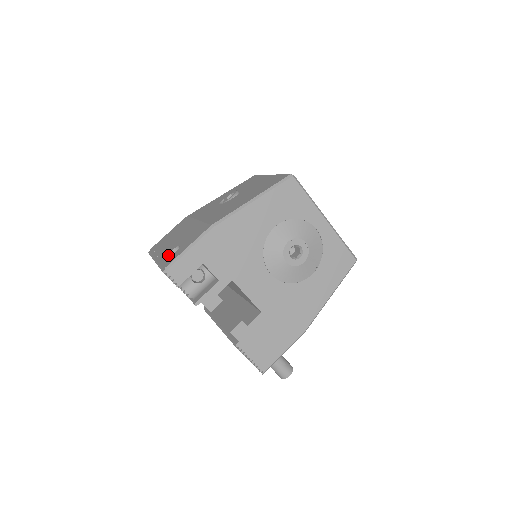
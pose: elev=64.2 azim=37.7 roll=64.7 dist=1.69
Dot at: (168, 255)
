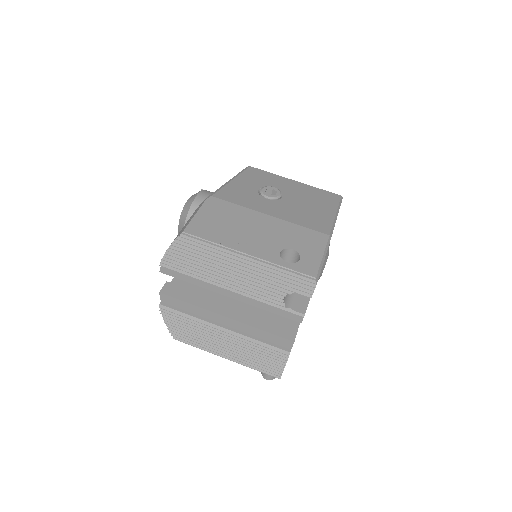
Dot at: (280, 257)
